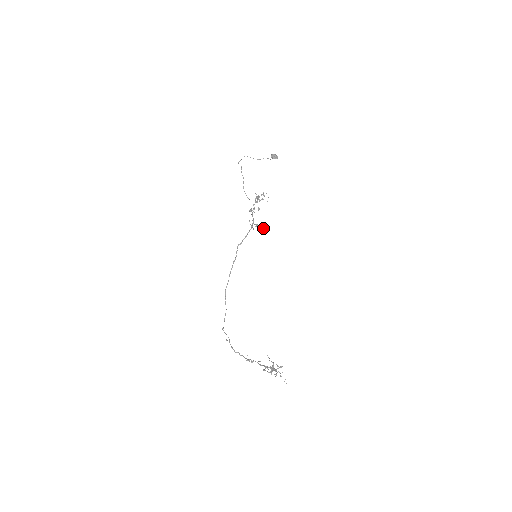
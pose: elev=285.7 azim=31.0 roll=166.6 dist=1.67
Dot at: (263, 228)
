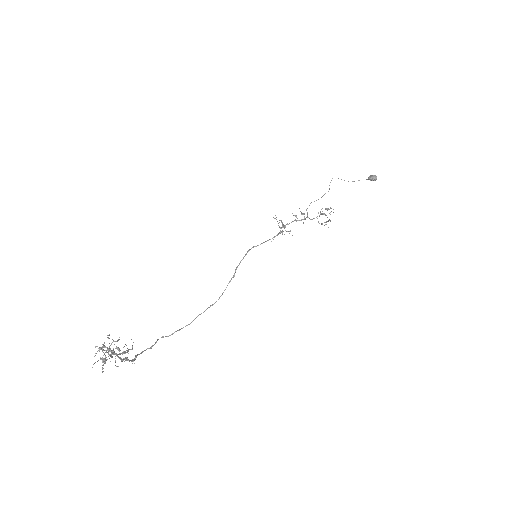
Dot at: (290, 230)
